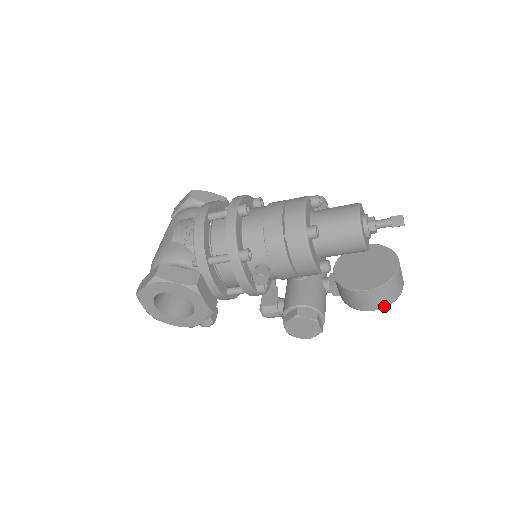
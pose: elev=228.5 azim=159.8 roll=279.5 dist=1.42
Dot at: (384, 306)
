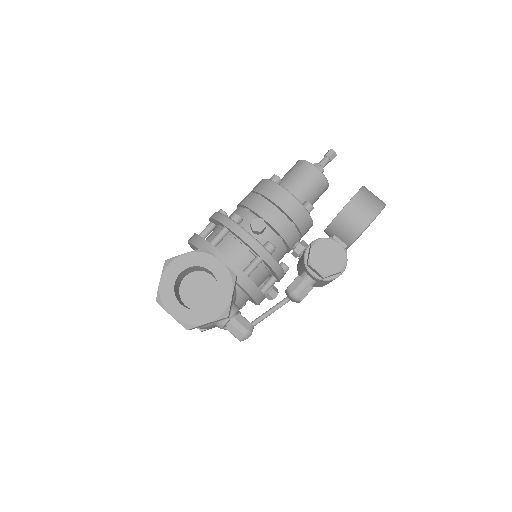
Dot at: (378, 210)
